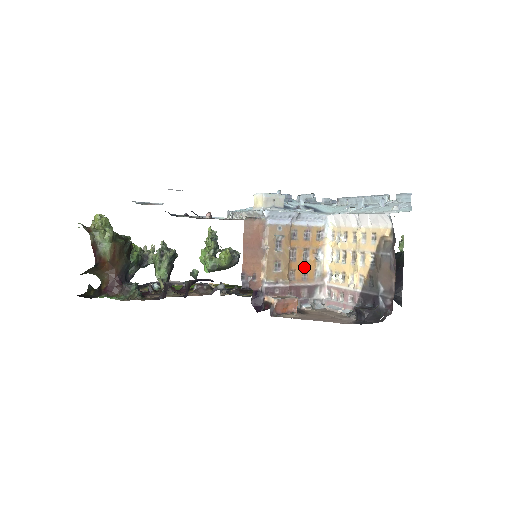
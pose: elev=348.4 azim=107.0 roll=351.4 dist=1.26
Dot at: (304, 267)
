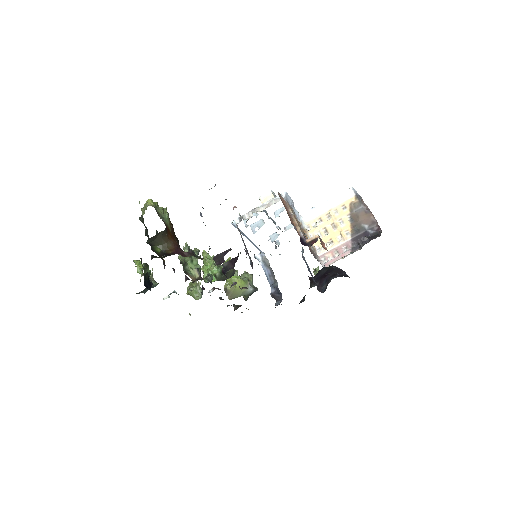
Dot at: occluded
